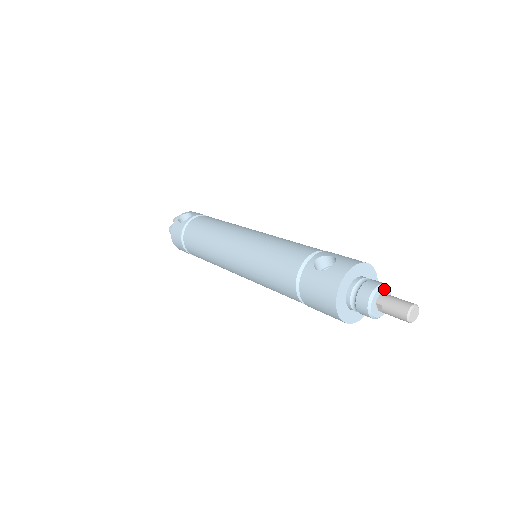
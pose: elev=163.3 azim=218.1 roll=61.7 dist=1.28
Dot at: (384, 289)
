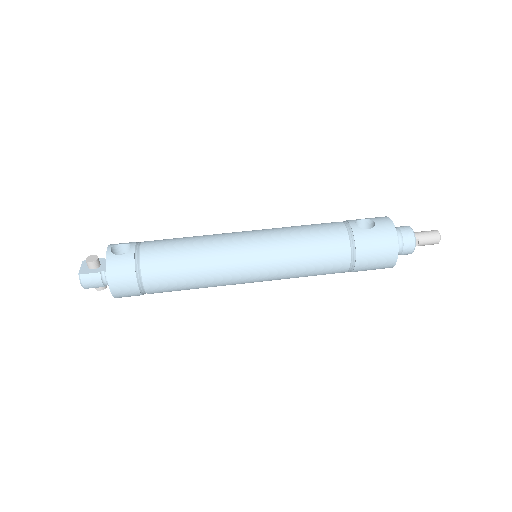
Dot at: occluded
